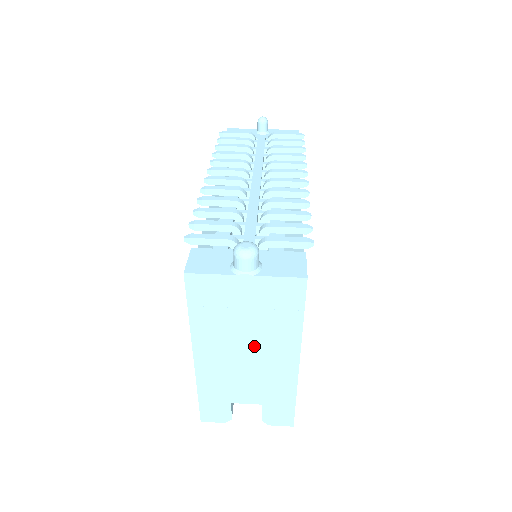
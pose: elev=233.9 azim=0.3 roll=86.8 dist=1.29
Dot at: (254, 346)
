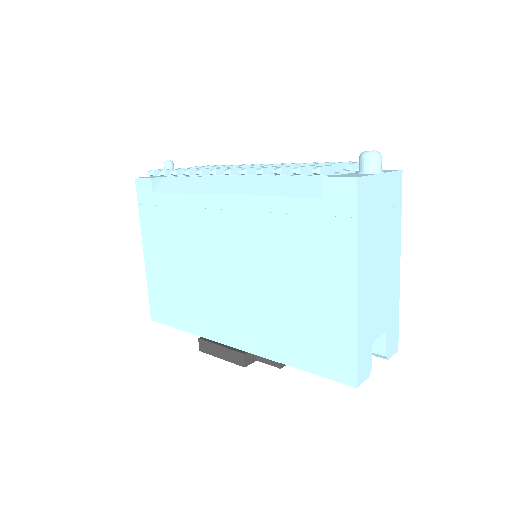
Dot at: (383, 255)
